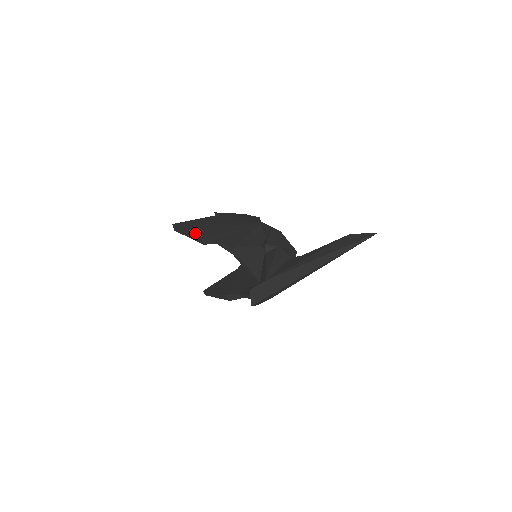
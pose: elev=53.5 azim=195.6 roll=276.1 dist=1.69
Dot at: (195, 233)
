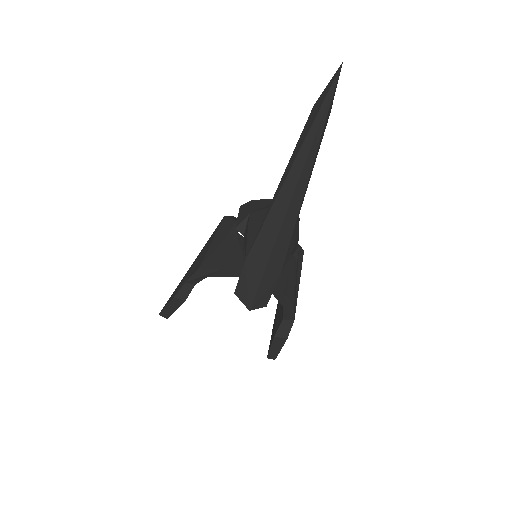
Dot at: (171, 298)
